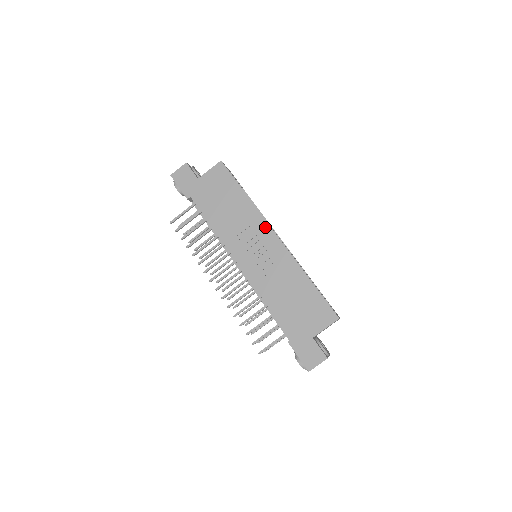
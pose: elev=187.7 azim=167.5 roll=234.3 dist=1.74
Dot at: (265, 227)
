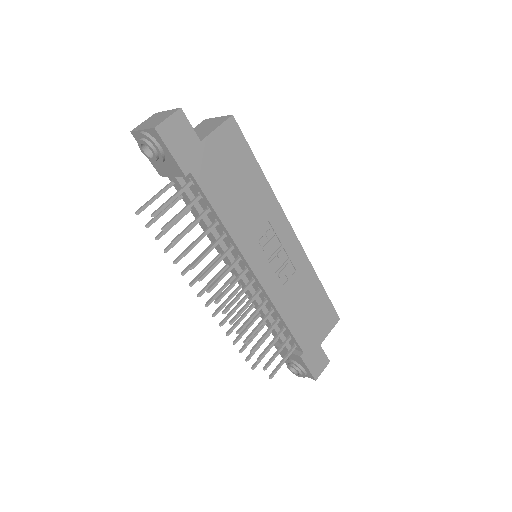
Dot at: (284, 222)
